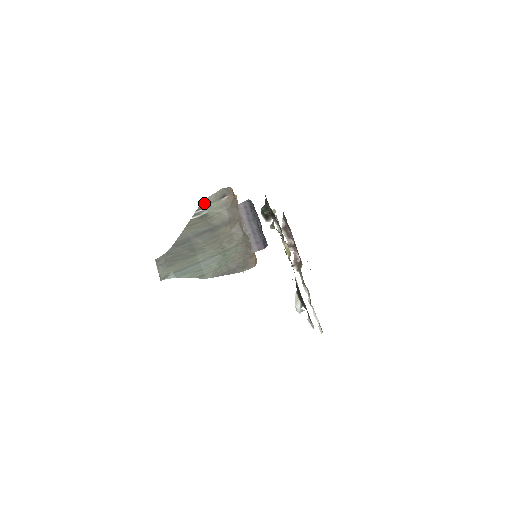
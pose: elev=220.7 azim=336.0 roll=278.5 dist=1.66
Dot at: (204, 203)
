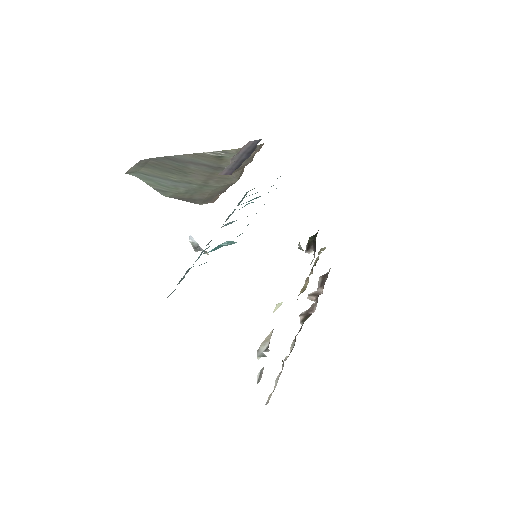
Dot at: (231, 151)
